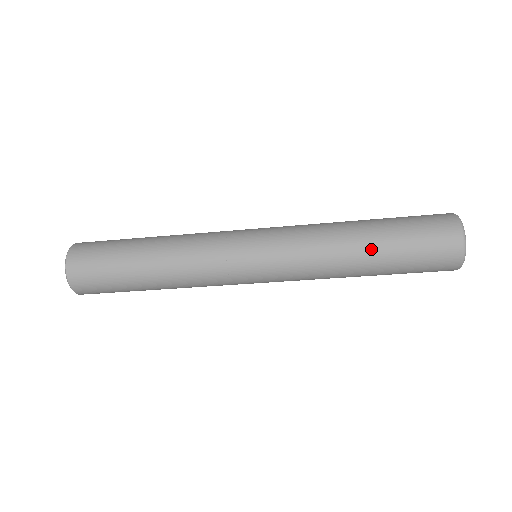
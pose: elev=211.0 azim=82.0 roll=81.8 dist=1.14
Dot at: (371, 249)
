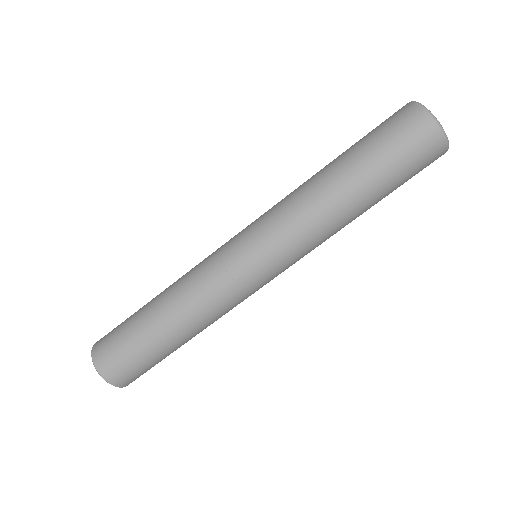
Dot at: (347, 176)
